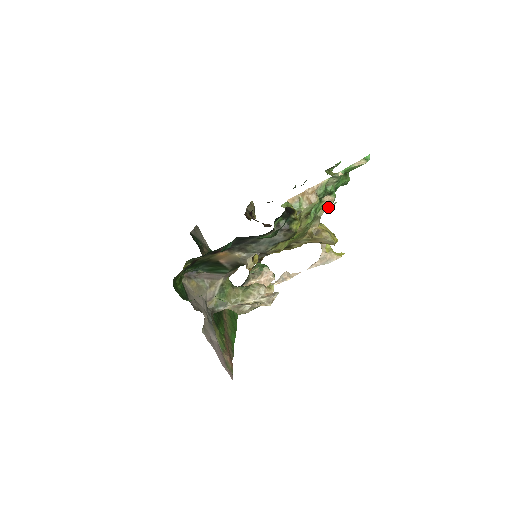
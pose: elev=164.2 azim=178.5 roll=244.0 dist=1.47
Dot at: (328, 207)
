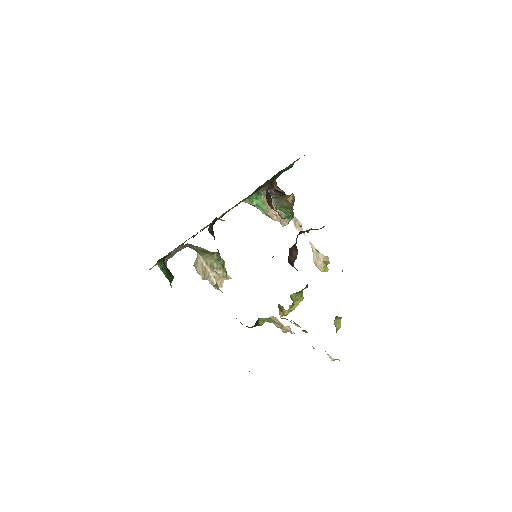
Dot at: (296, 325)
